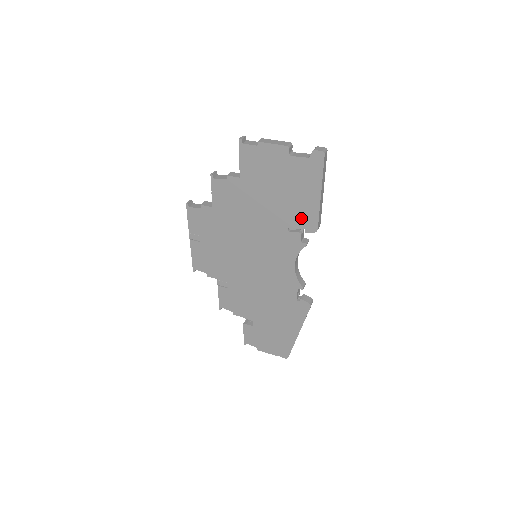
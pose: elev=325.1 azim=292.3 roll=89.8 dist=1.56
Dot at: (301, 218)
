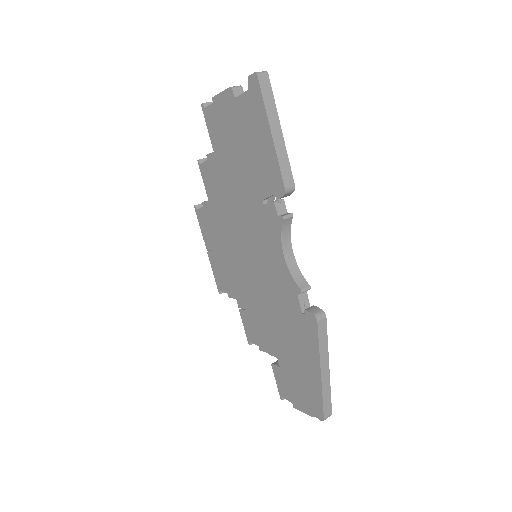
Dot at: (267, 179)
